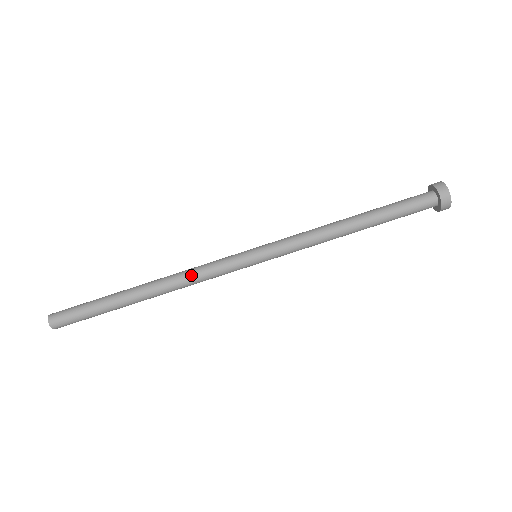
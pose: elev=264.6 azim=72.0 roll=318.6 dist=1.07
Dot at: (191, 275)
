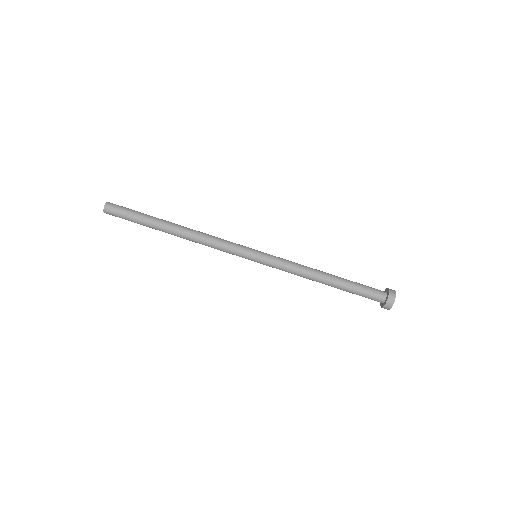
Dot at: (211, 236)
